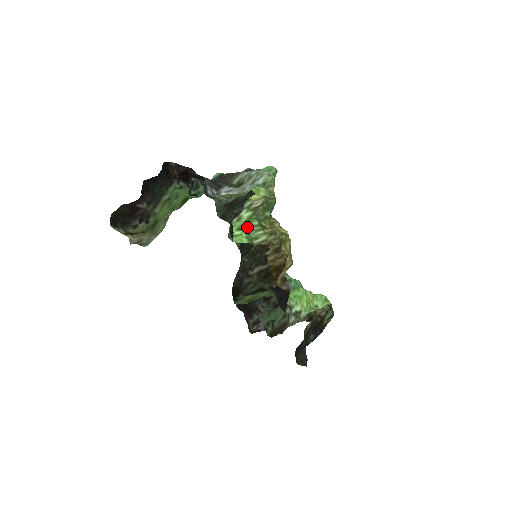
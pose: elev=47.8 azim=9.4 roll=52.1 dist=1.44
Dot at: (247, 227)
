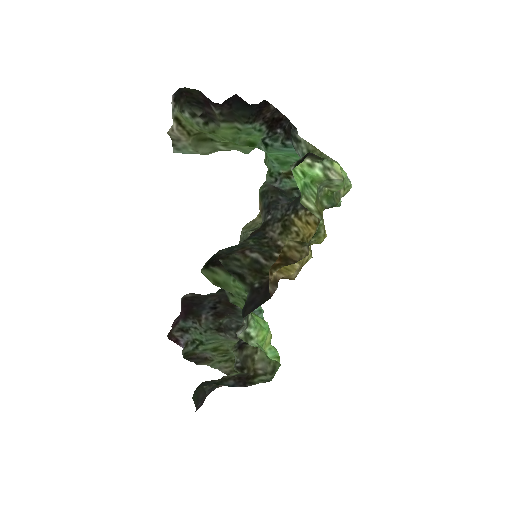
Dot at: (308, 182)
